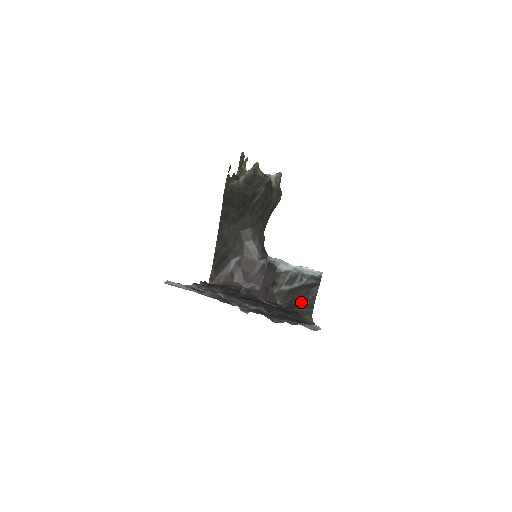
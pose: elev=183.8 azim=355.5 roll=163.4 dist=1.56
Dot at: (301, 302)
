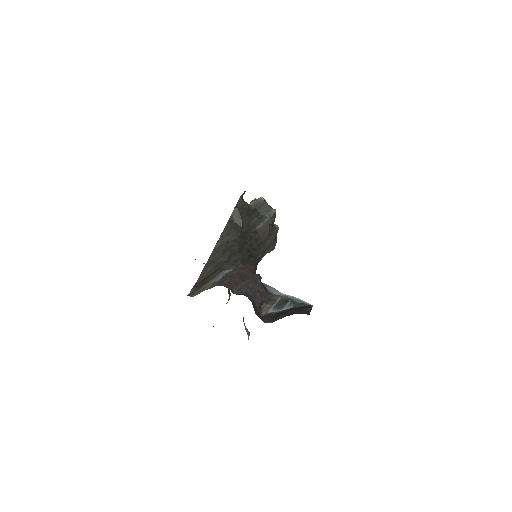
Dot at: occluded
